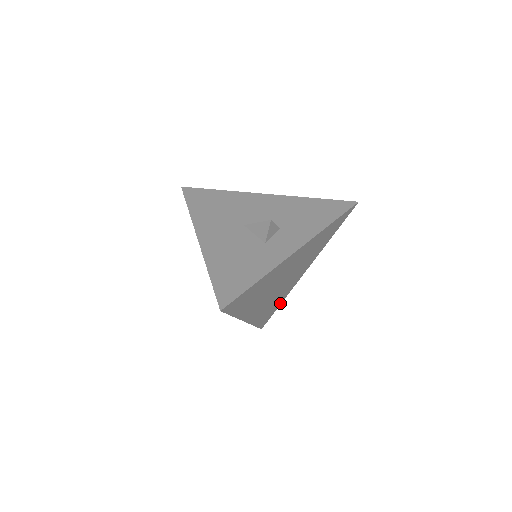
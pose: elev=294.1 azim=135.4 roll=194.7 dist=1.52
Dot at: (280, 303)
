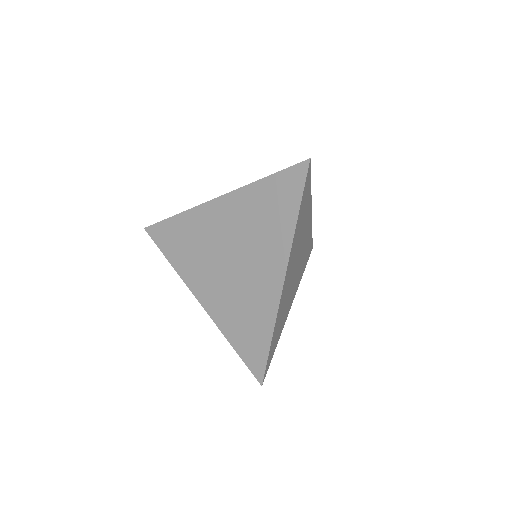
Dot at: (277, 342)
